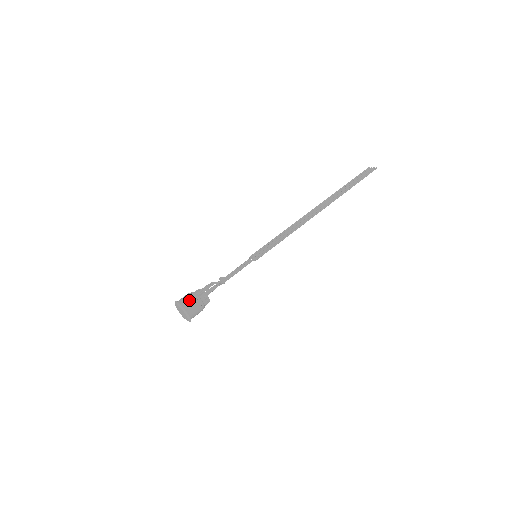
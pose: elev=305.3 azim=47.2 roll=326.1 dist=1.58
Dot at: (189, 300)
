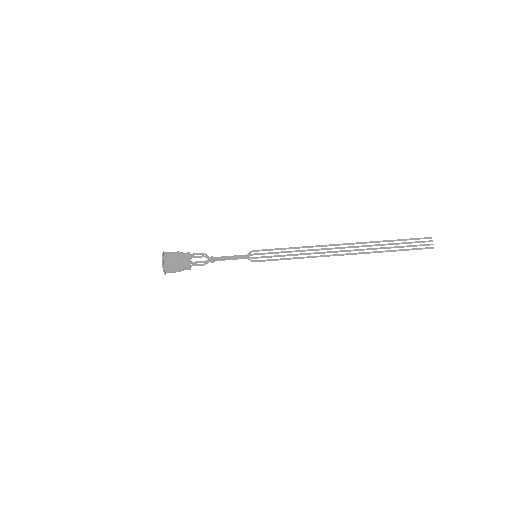
Dot at: (173, 265)
